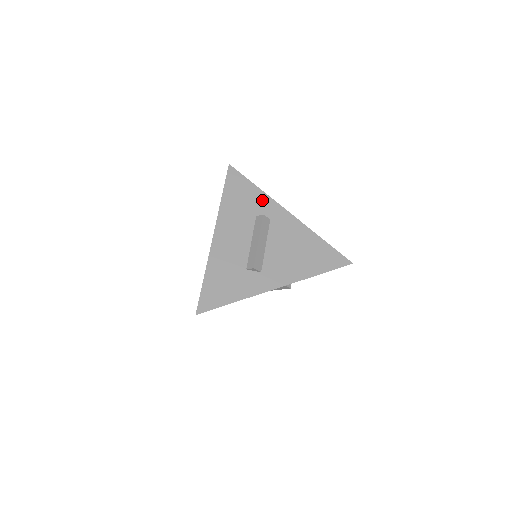
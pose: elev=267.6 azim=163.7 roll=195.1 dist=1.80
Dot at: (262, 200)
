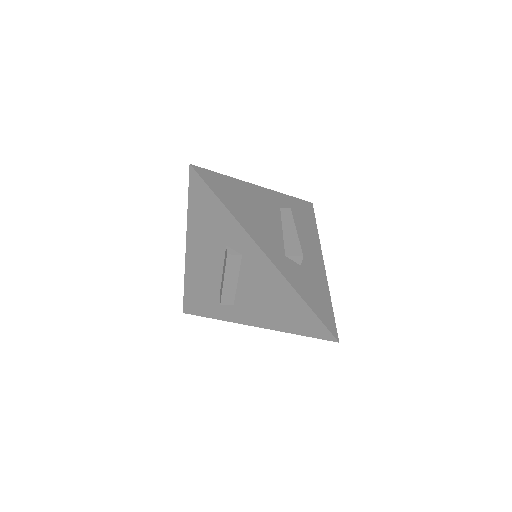
Dot at: (232, 228)
